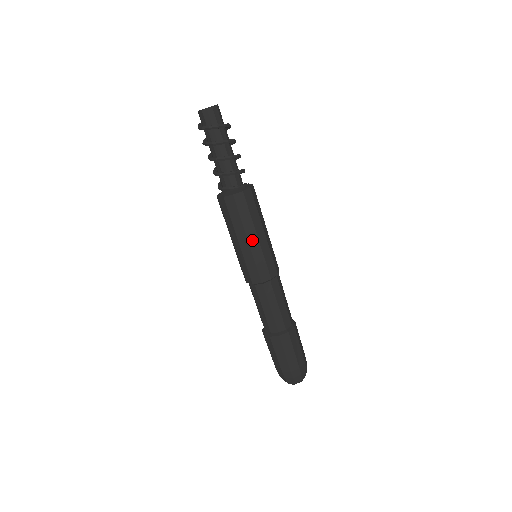
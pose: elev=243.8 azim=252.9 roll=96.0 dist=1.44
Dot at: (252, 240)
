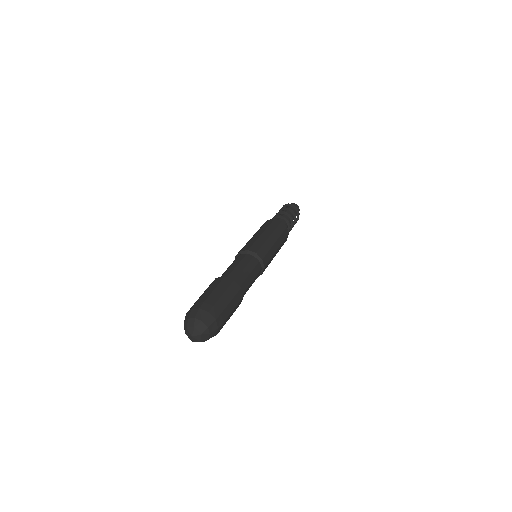
Dot at: (272, 239)
